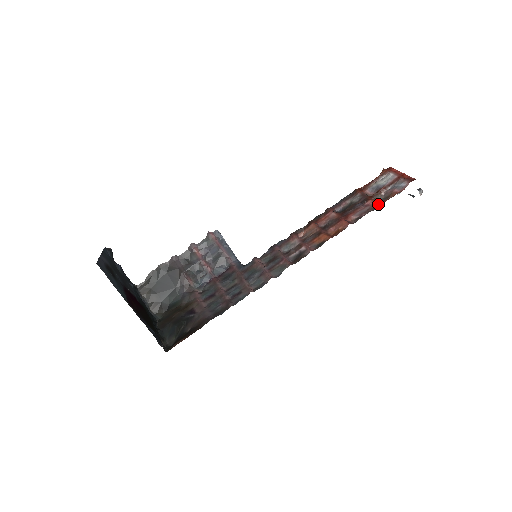
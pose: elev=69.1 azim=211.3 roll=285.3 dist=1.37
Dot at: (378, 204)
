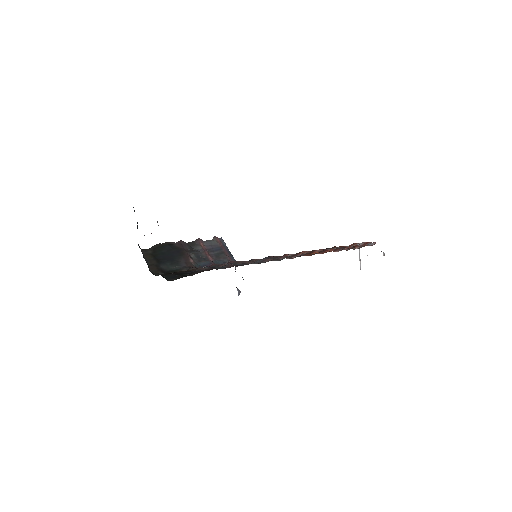
Dot at: occluded
